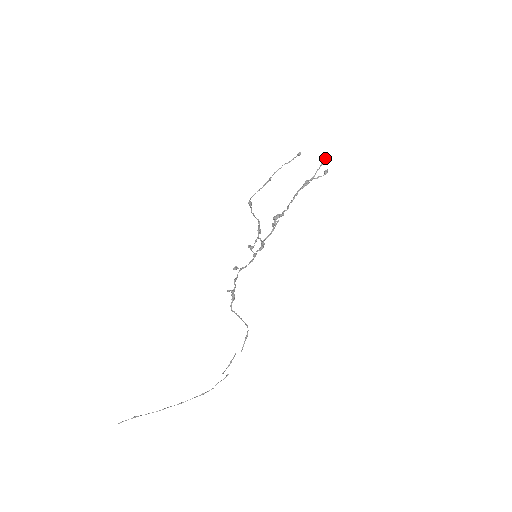
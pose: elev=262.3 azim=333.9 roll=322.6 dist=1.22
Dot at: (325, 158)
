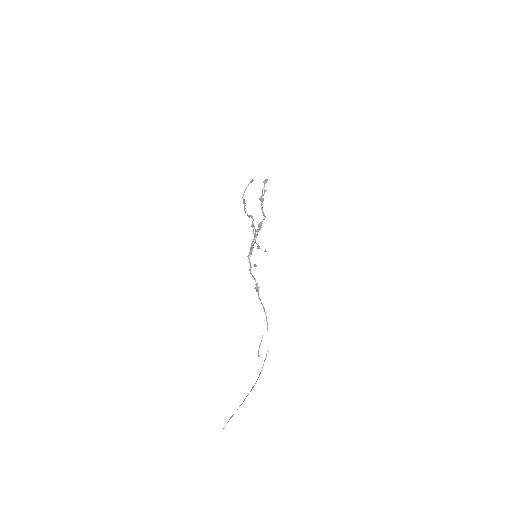
Dot at: (266, 180)
